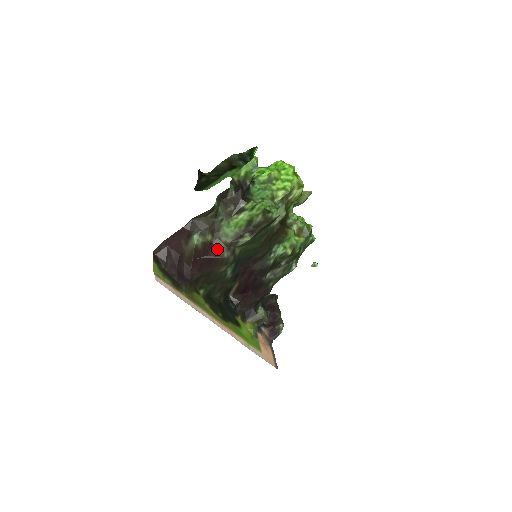
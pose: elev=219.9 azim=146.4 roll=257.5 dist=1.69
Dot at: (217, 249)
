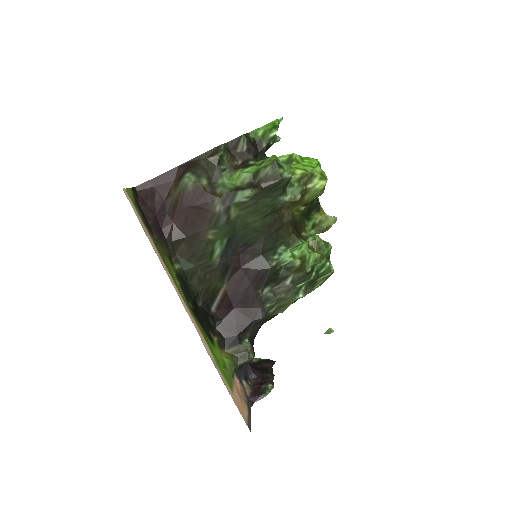
Dot at: (209, 199)
